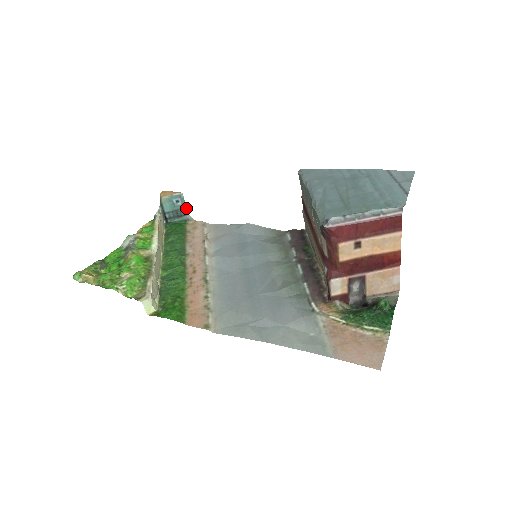
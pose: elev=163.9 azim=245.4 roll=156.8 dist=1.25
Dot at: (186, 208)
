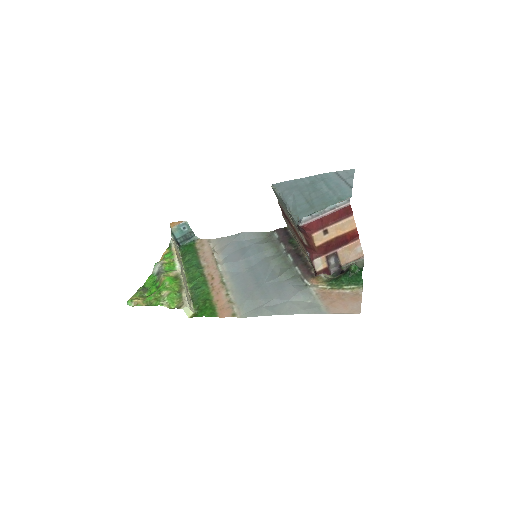
Dot at: (192, 231)
